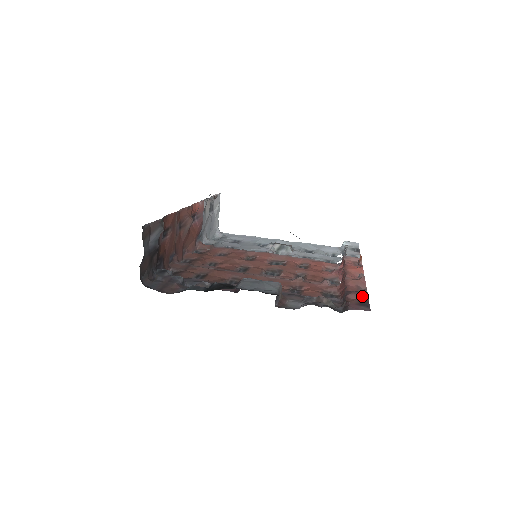
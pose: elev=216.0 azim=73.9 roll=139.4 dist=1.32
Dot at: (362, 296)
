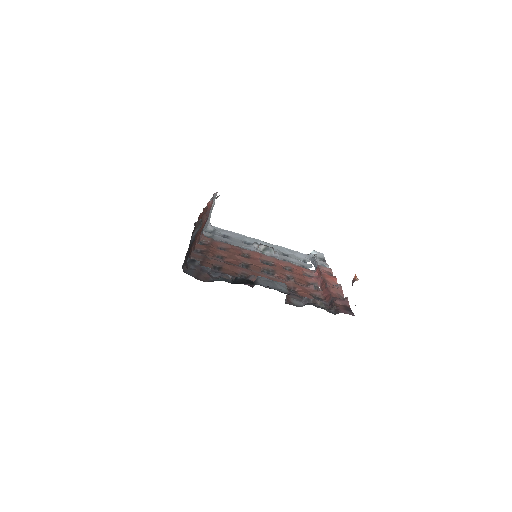
Dot at: (345, 303)
